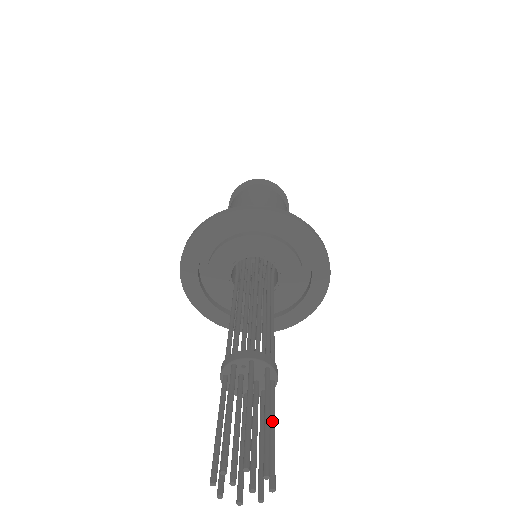
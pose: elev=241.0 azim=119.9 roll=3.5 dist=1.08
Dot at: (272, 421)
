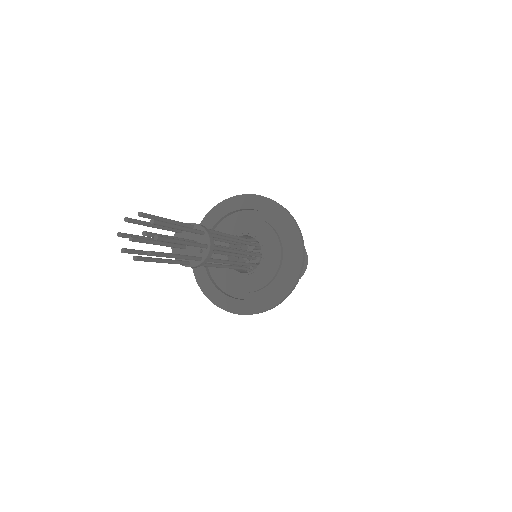
Dot at: (182, 227)
